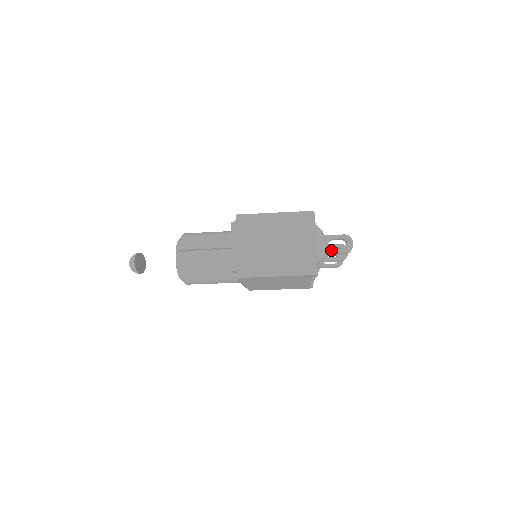
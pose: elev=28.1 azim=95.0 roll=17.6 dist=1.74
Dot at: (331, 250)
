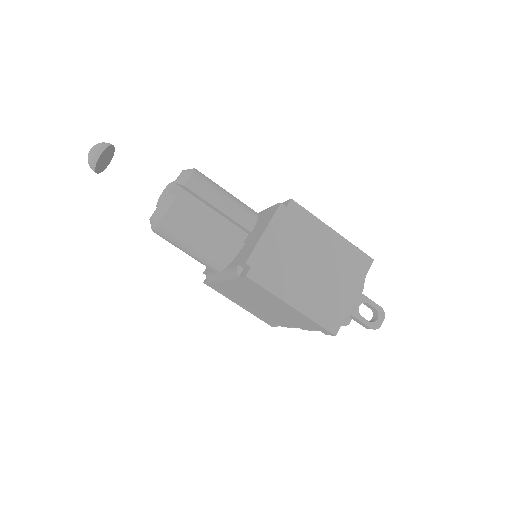
Dot at: (358, 314)
